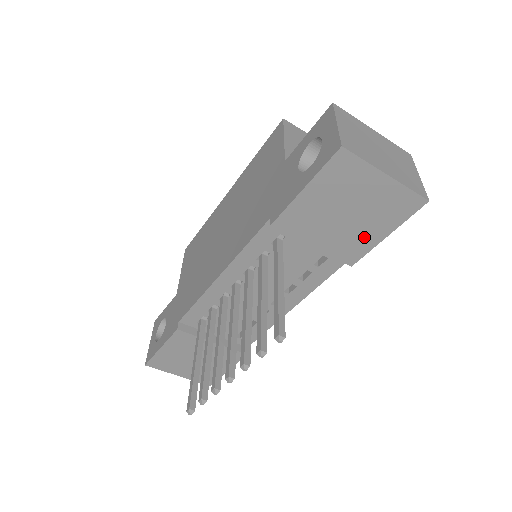
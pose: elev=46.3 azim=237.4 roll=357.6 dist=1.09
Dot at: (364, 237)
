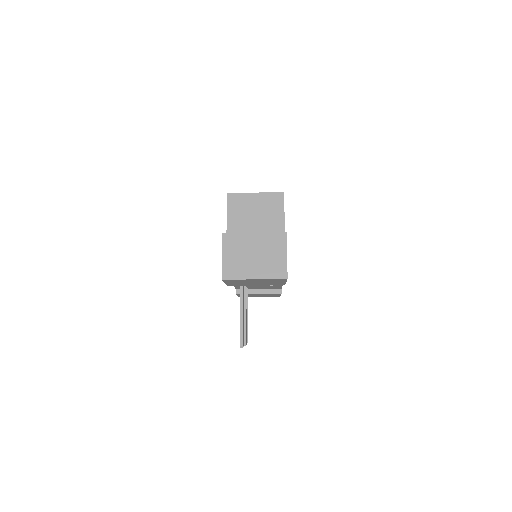
Dot at: (275, 283)
